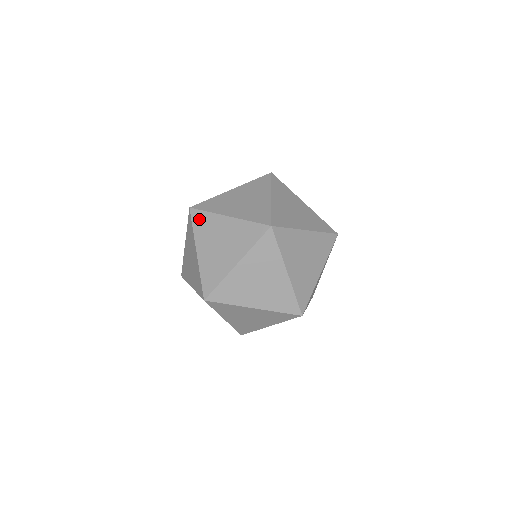
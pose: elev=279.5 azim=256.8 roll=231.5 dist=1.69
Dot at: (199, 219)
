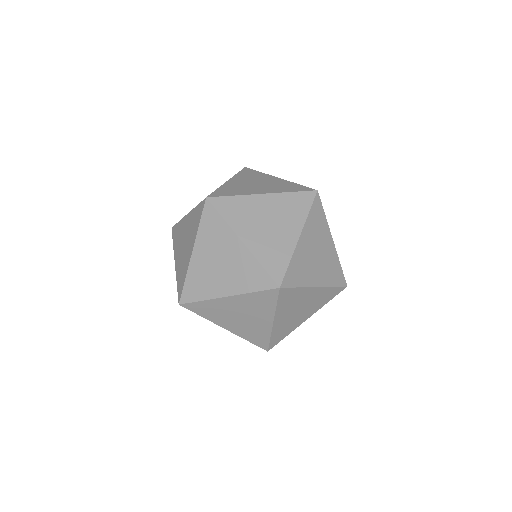
Dot at: (210, 219)
